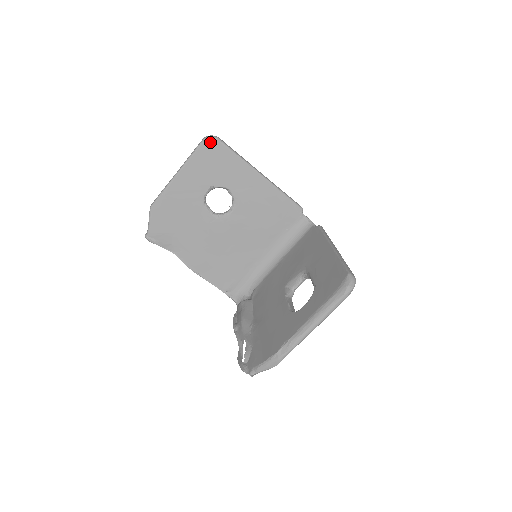
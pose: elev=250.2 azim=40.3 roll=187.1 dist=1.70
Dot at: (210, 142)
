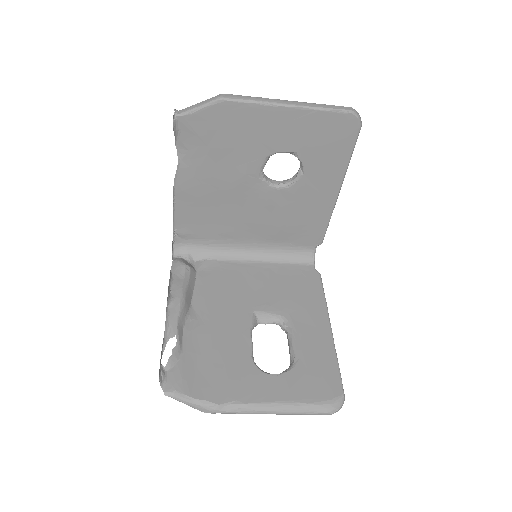
Dot at: (353, 121)
